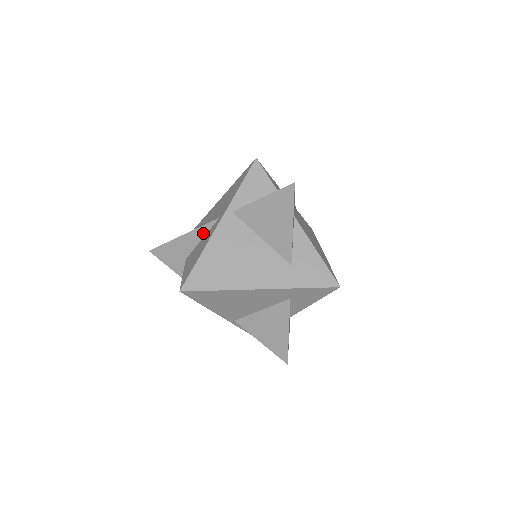
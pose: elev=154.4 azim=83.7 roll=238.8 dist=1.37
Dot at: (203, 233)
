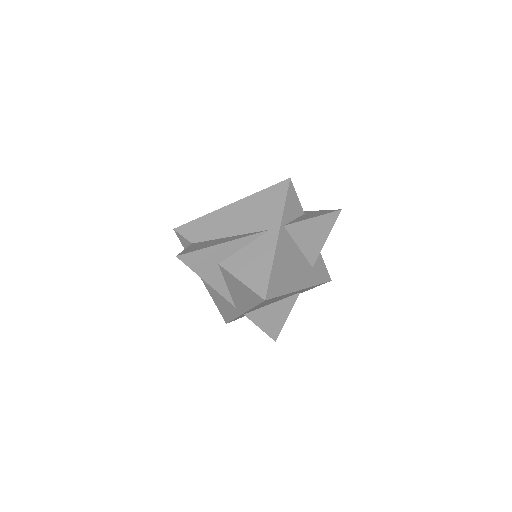
Dot at: (248, 242)
